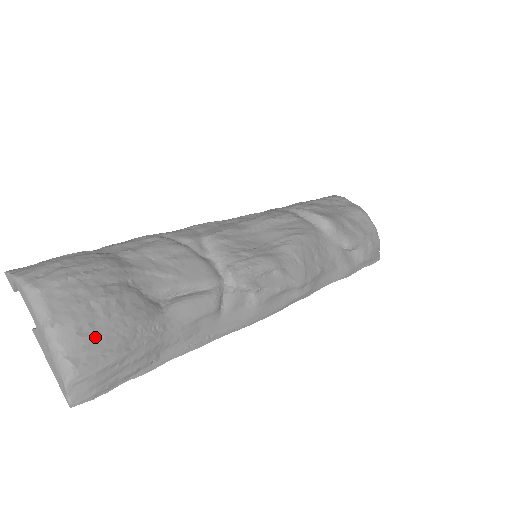
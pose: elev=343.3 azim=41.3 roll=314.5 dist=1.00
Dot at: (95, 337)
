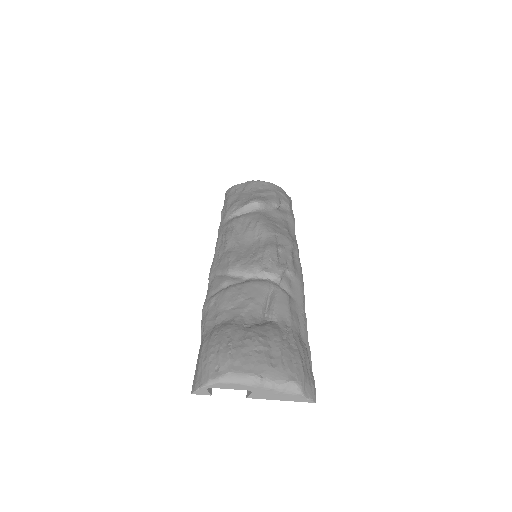
Dot at: (281, 360)
